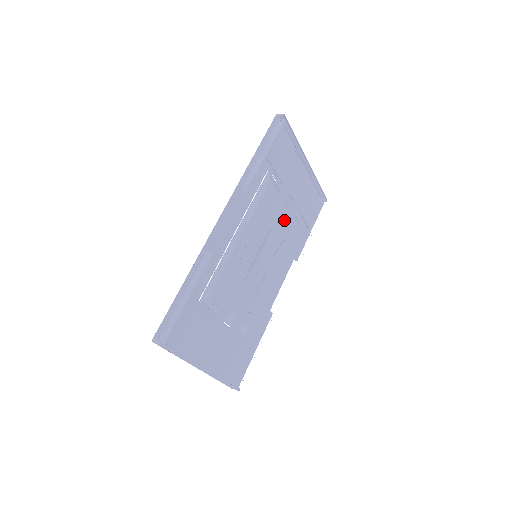
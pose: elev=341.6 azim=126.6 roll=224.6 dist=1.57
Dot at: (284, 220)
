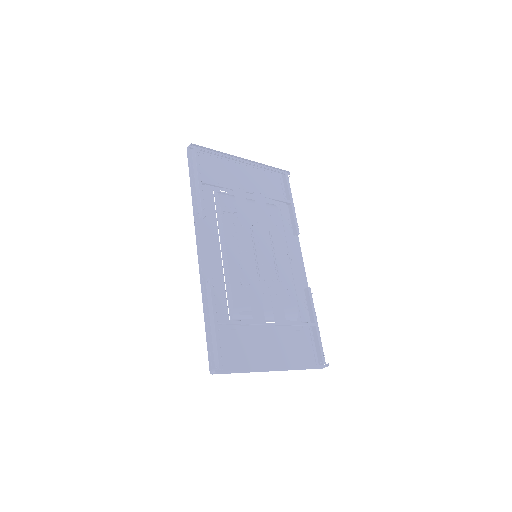
Dot at: (258, 214)
